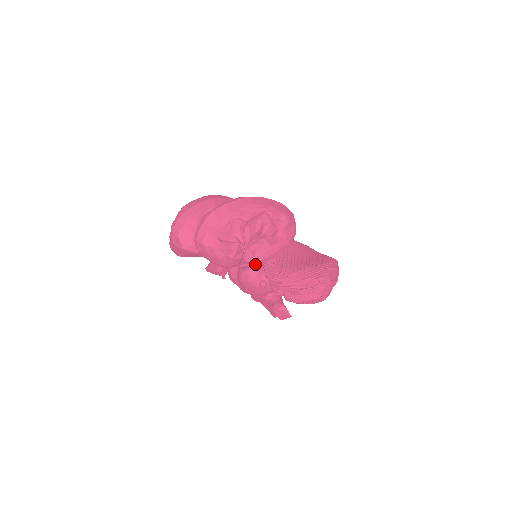
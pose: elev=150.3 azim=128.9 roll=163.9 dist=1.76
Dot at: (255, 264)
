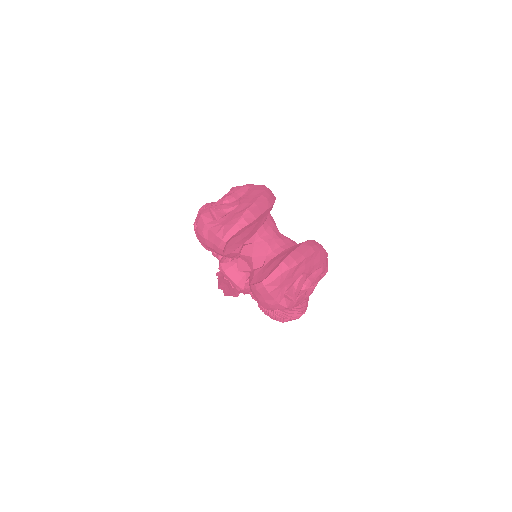
Dot at: occluded
